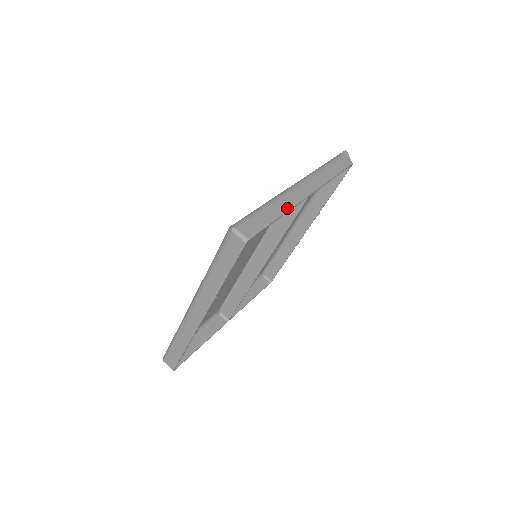
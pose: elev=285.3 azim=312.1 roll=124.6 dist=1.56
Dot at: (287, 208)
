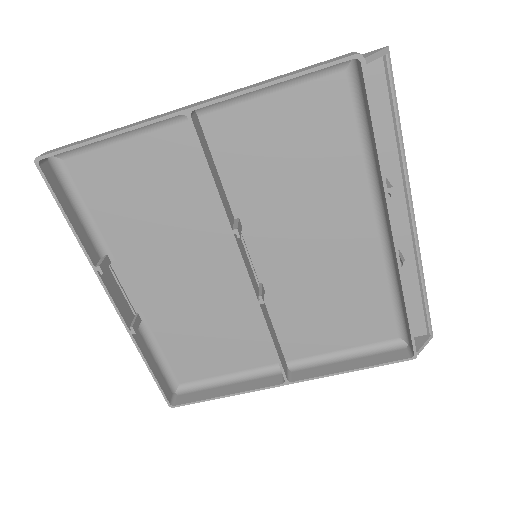
Dot at: (127, 127)
